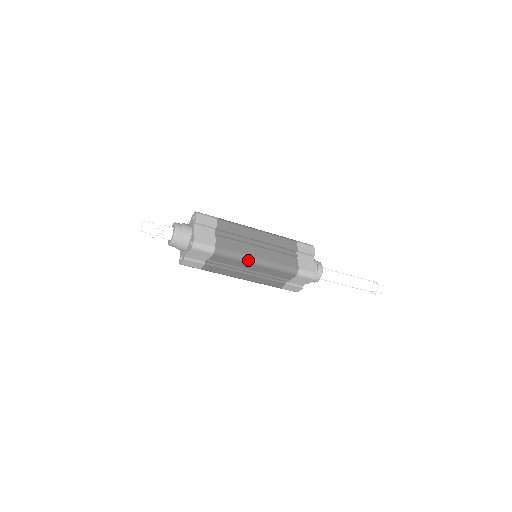
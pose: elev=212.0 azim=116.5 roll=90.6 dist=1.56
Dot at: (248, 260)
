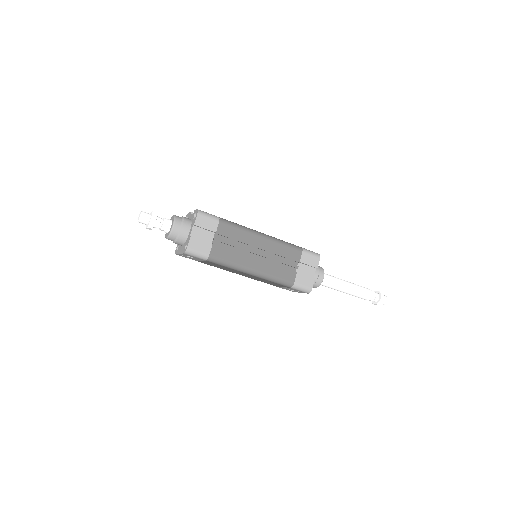
Dot at: (253, 231)
